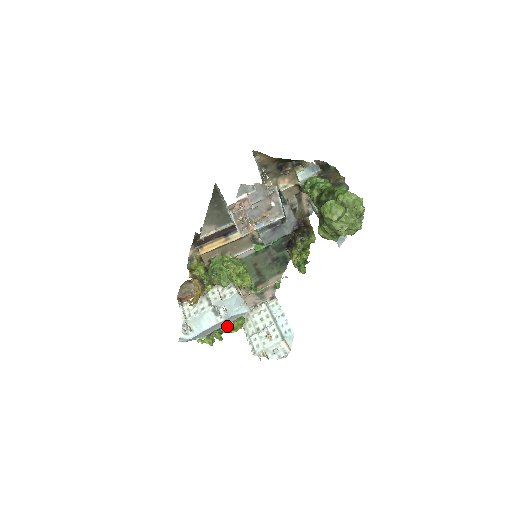
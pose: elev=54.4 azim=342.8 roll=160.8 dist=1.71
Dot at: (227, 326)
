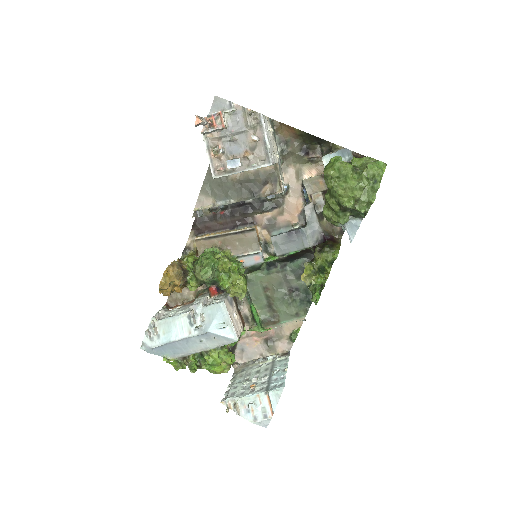
Dot at: (207, 355)
